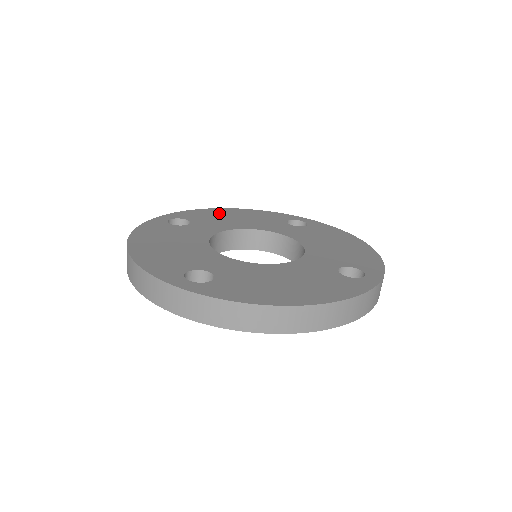
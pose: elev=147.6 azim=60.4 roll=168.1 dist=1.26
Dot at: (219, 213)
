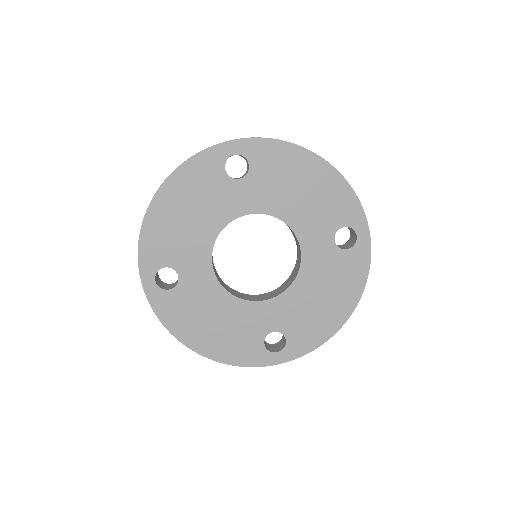
Dot at: (164, 221)
